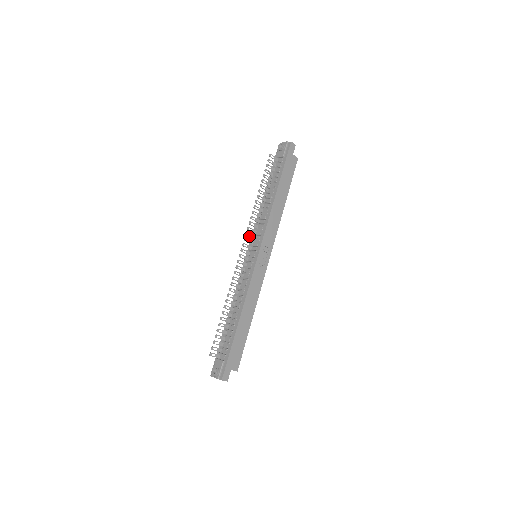
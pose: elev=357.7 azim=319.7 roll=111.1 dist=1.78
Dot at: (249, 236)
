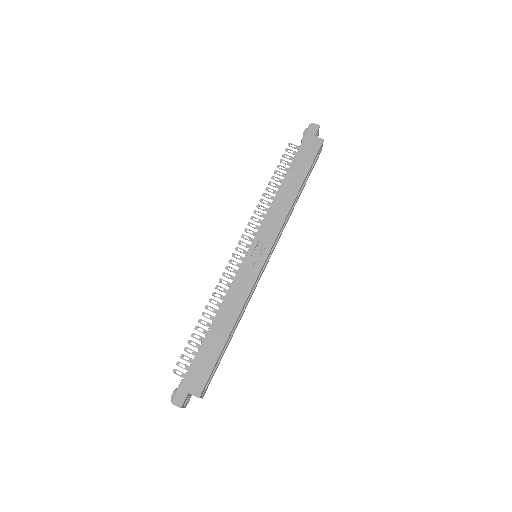
Dot at: (250, 233)
